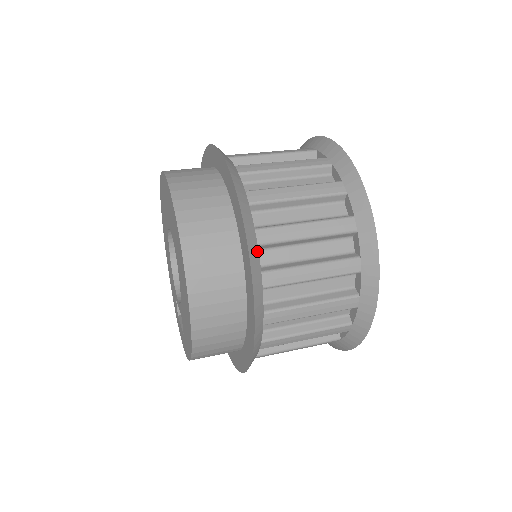
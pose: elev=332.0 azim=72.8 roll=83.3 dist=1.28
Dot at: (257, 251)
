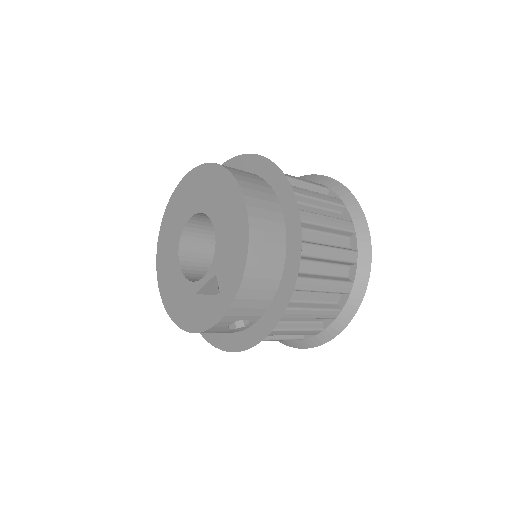
Dot at: occluded
